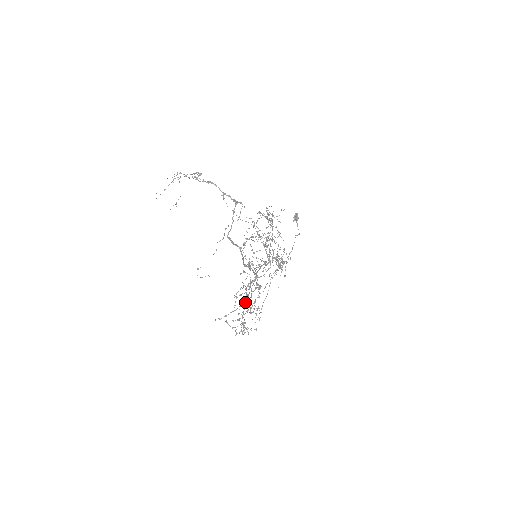
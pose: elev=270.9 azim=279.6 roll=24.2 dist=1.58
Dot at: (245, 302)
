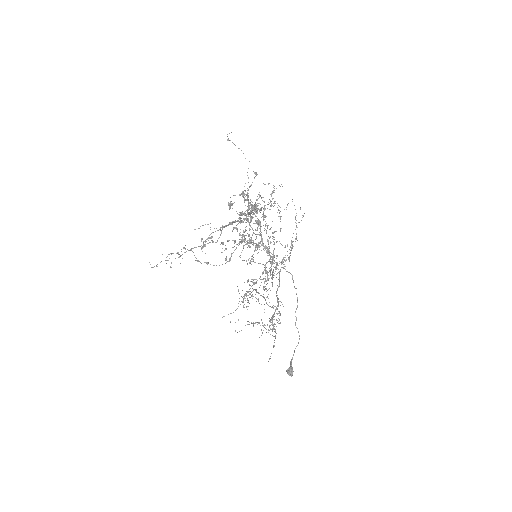
Dot at: occluded
